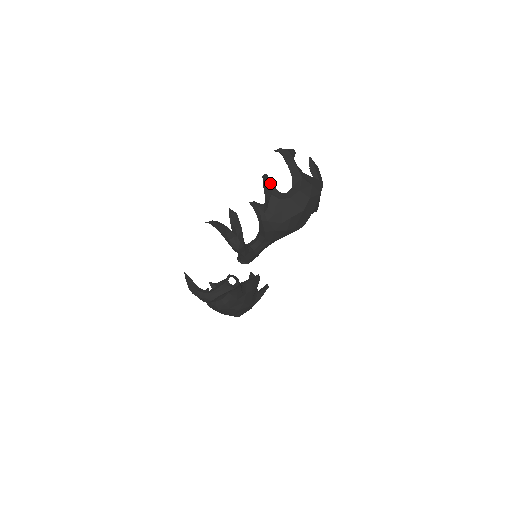
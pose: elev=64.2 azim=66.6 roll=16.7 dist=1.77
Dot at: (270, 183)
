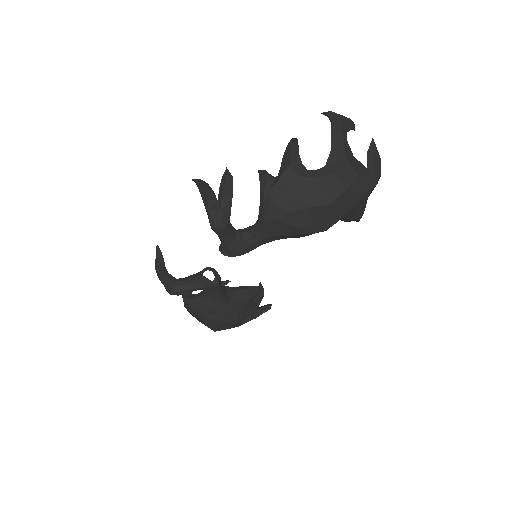
Dot at: (295, 149)
